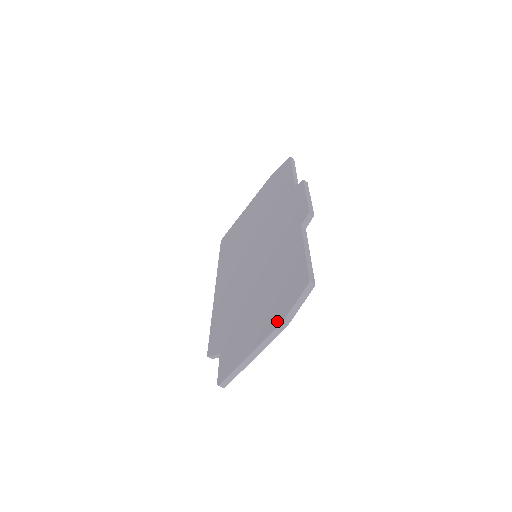
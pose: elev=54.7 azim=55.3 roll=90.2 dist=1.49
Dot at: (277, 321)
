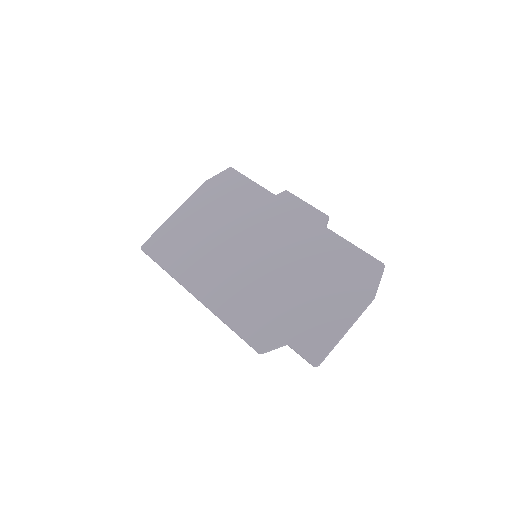
Dot at: (366, 297)
